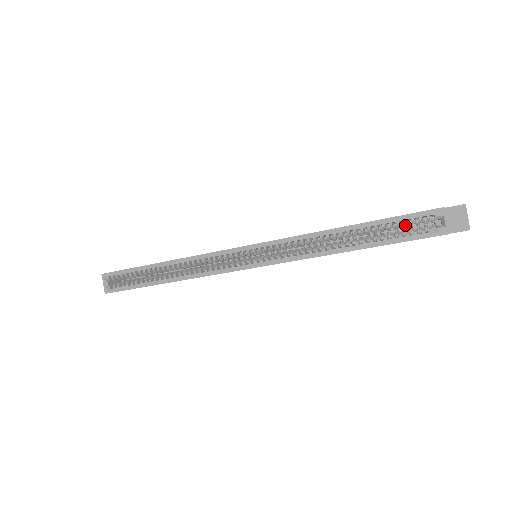
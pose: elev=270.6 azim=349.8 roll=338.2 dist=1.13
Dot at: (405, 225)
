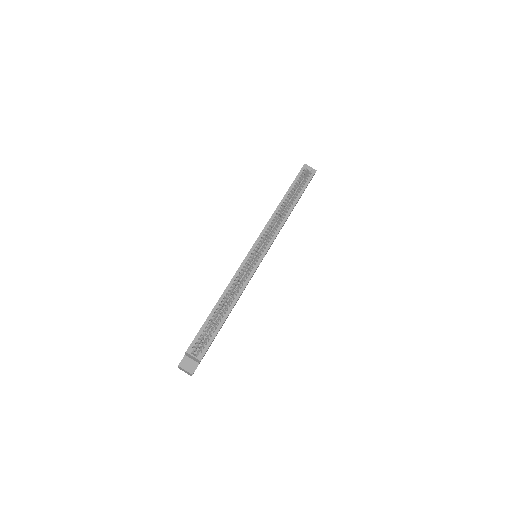
Dot at: (300, 181)
